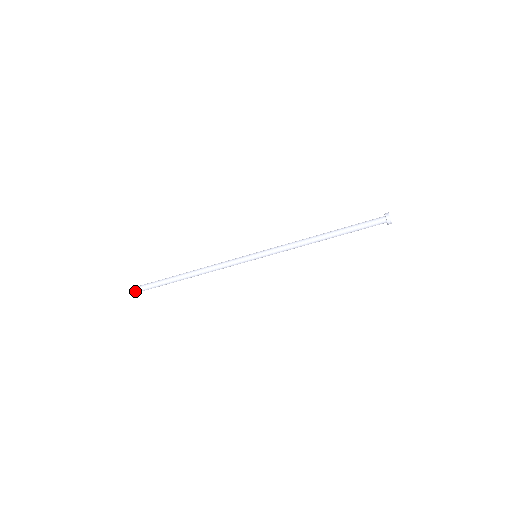
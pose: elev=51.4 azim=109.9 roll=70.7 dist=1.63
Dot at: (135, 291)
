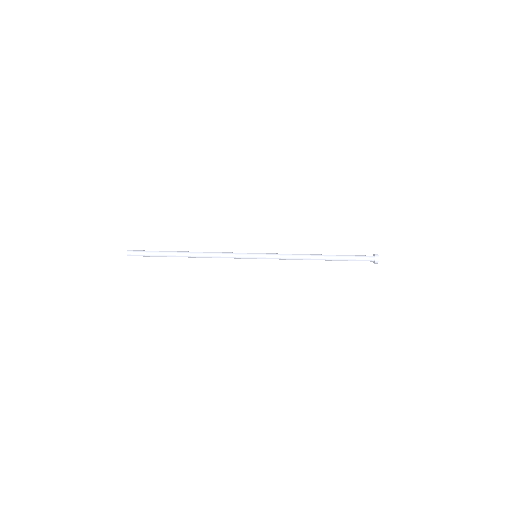
Dot at: occluded
